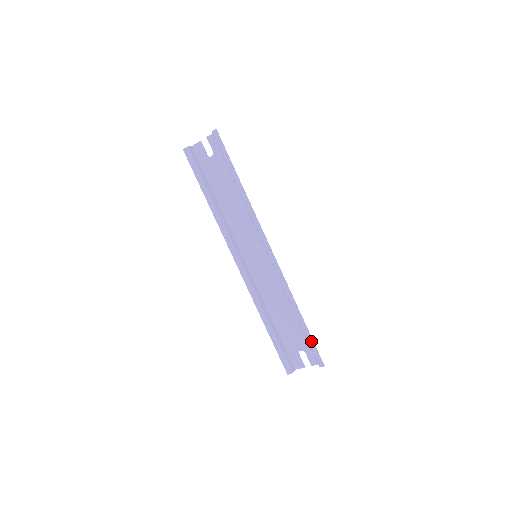
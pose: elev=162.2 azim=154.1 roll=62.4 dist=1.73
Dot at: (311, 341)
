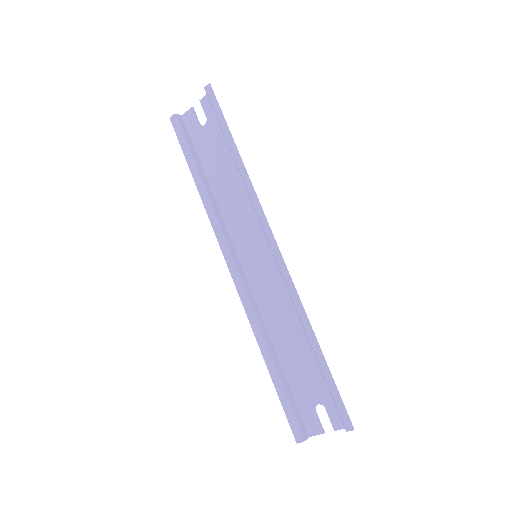
Dot at: (333, 386)
